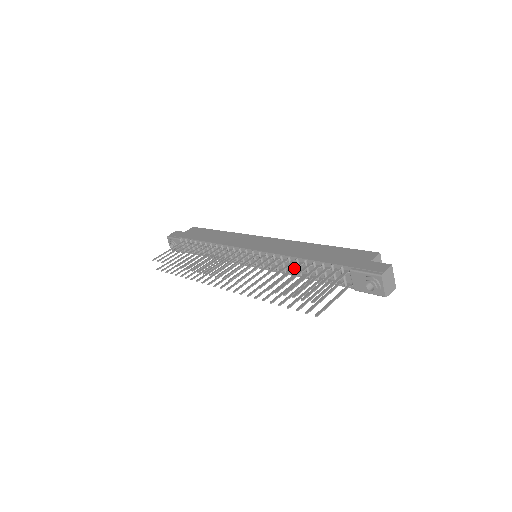
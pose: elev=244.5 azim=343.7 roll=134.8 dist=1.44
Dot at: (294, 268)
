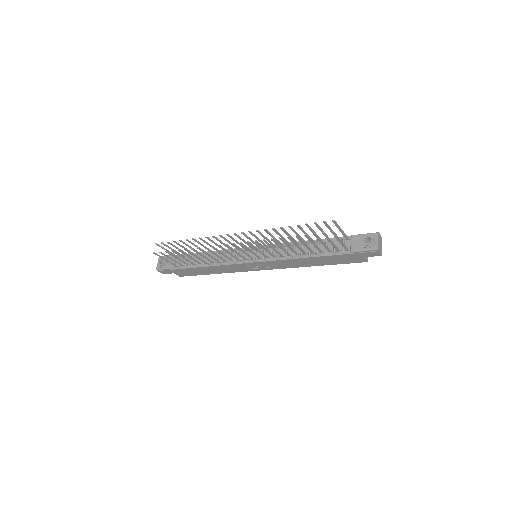
Dot at: (303, 239)
